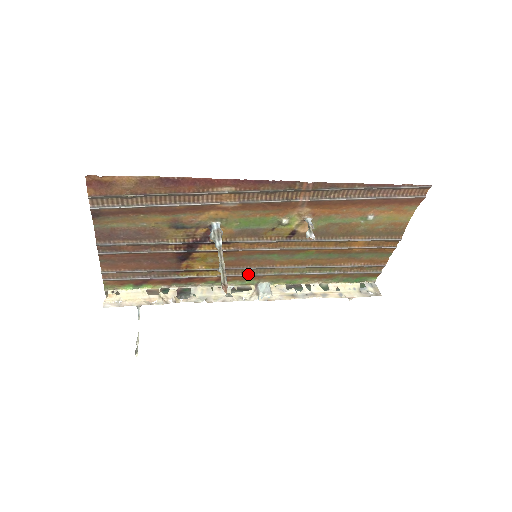
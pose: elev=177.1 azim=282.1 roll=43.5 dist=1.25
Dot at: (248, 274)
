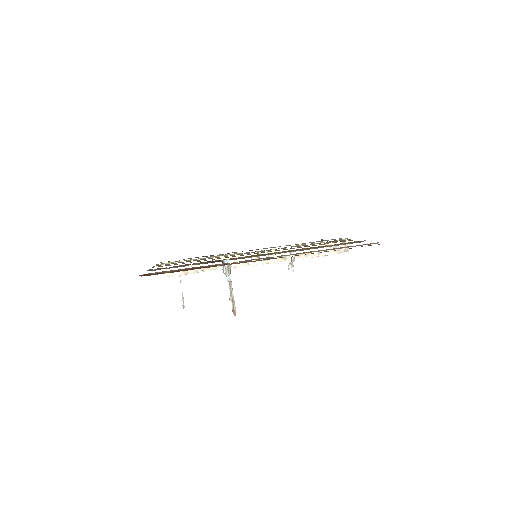
Dot at: occluded
